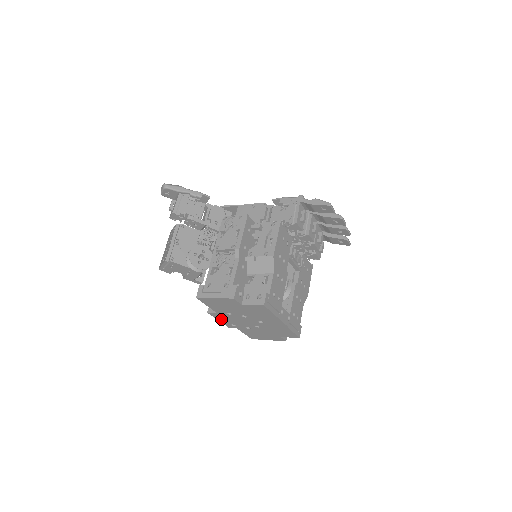
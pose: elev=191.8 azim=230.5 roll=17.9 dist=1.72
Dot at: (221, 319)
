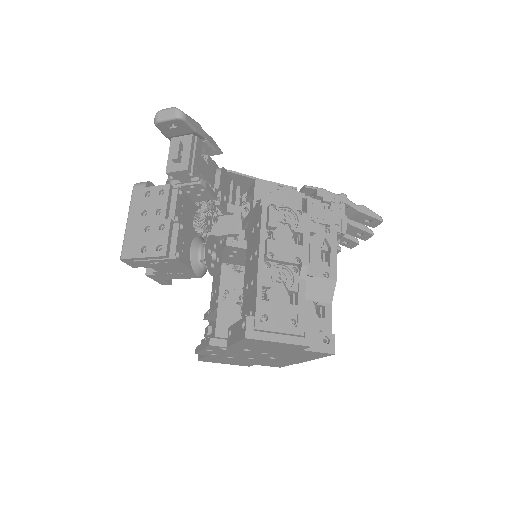
Dot at: occluded
